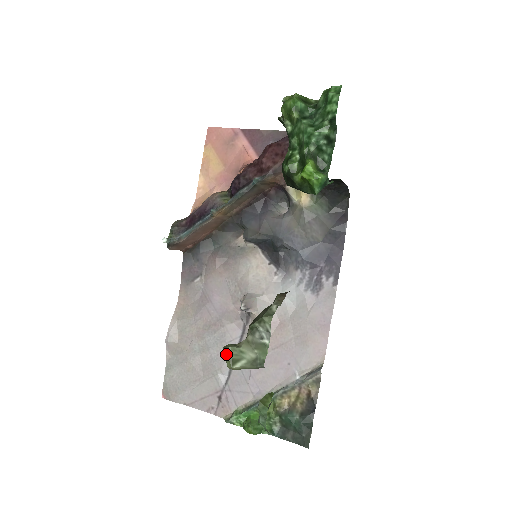
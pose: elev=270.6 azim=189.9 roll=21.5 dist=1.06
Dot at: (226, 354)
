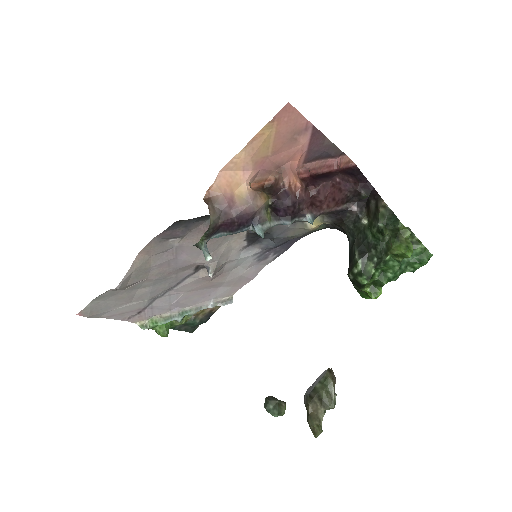
Dot at: occluded
